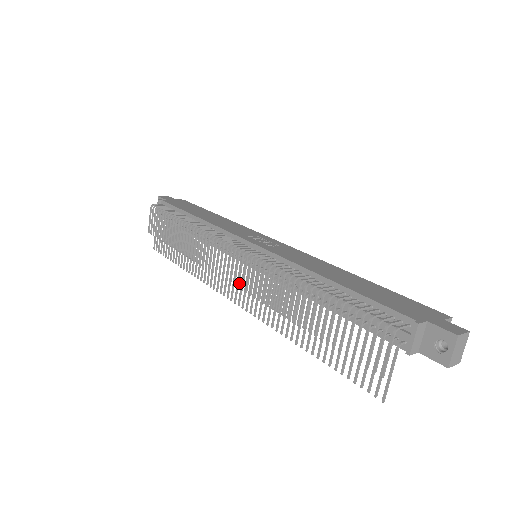
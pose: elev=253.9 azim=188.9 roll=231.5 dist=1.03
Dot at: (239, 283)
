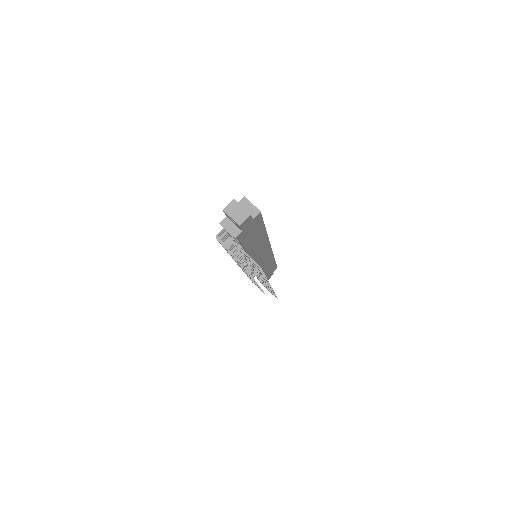
Dot at: occluded
